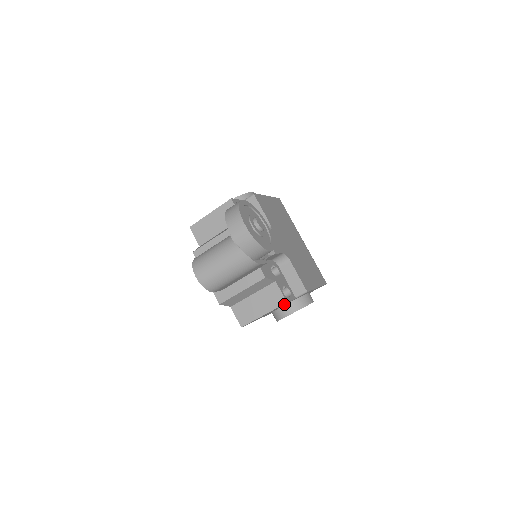
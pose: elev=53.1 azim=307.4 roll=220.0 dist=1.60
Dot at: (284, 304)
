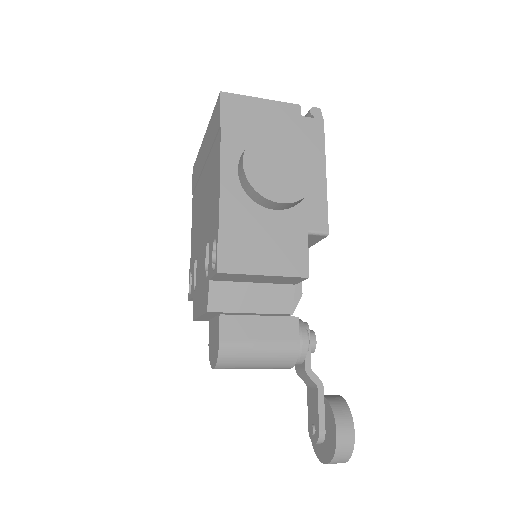
Dot at: occluded
